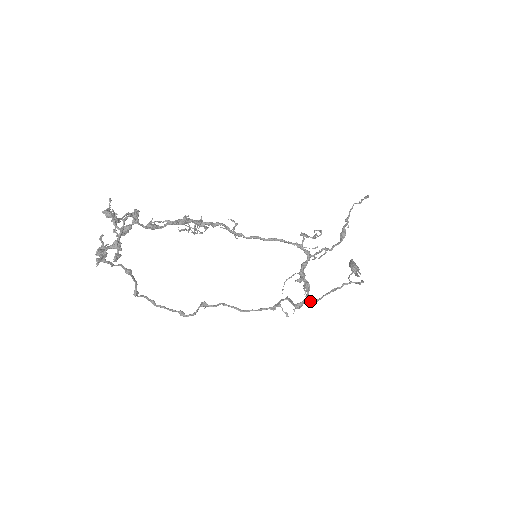
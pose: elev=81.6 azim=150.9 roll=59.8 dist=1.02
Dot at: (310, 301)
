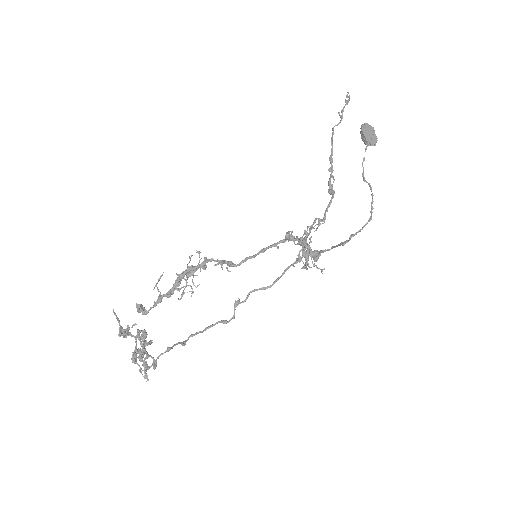
Dot at: occluded
